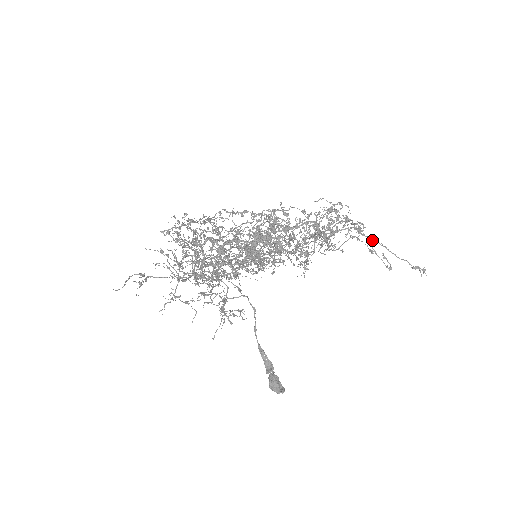
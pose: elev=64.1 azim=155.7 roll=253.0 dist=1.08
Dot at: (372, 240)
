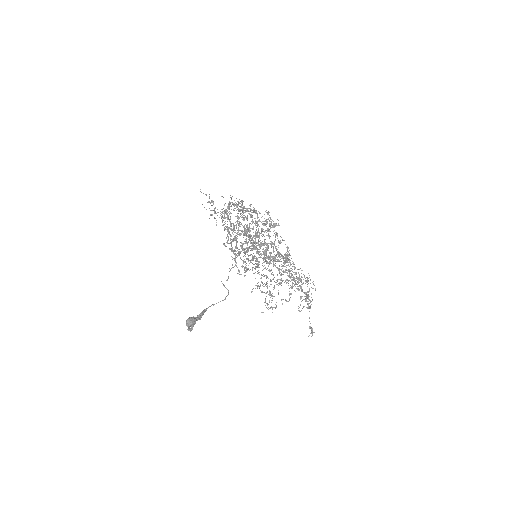
Dot at: (307, 303)
